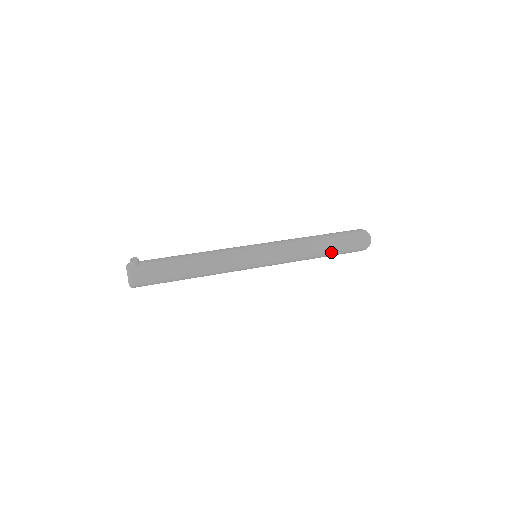
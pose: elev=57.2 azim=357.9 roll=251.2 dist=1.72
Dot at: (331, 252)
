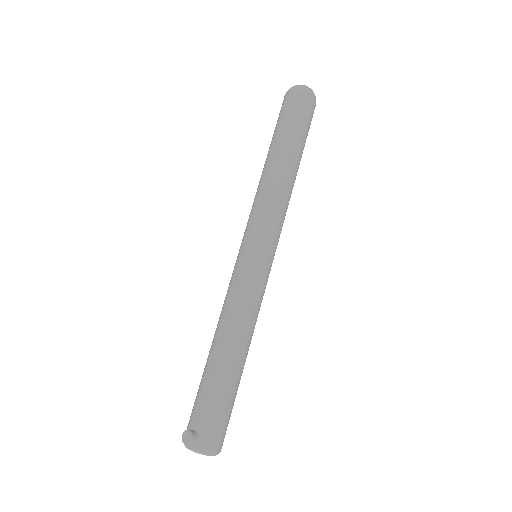
Dot at: (301, 152)
